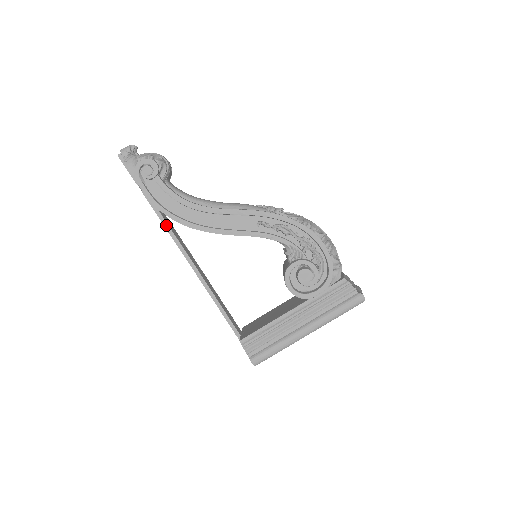
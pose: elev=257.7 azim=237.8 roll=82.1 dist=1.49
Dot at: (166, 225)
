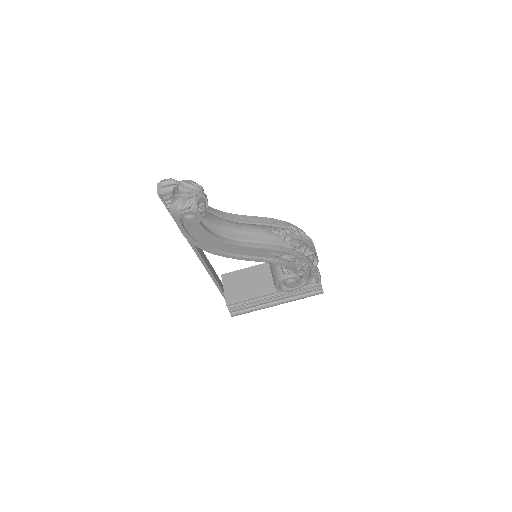
Dot at: occluded
